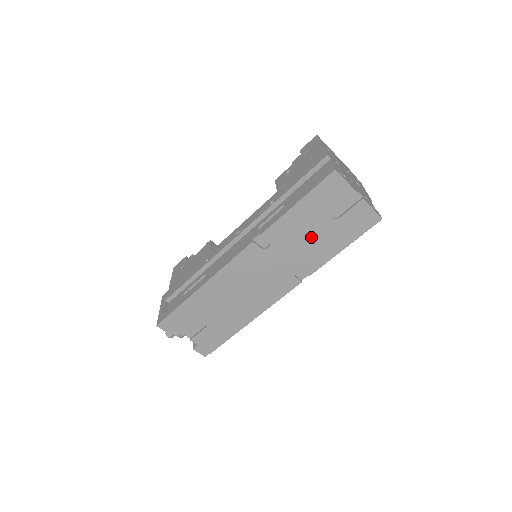
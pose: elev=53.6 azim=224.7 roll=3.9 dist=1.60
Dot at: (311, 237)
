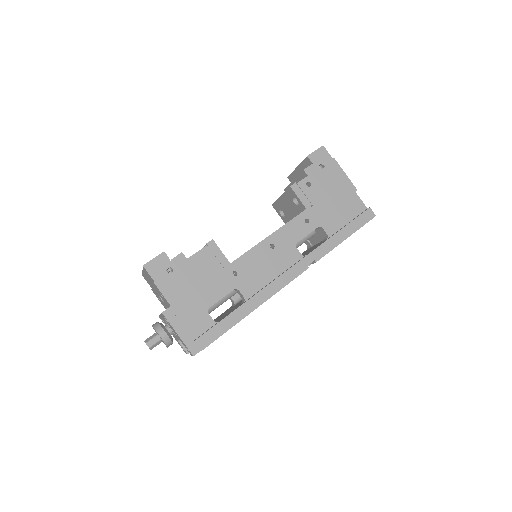
Dot at: occluded
